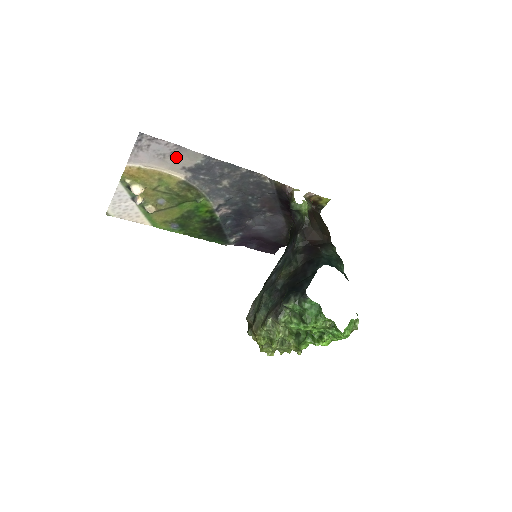
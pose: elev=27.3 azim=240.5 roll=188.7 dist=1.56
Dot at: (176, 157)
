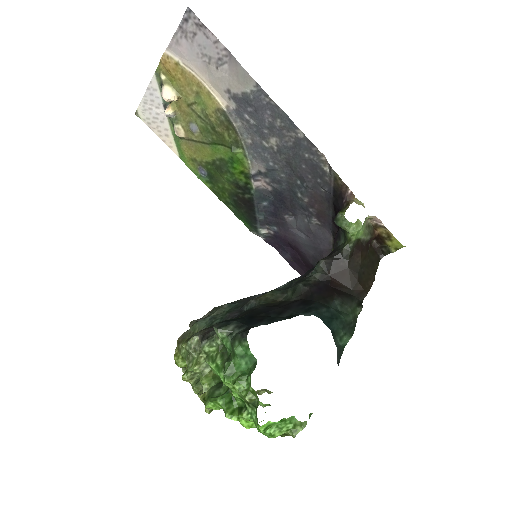
Dot at: (223, 69)
